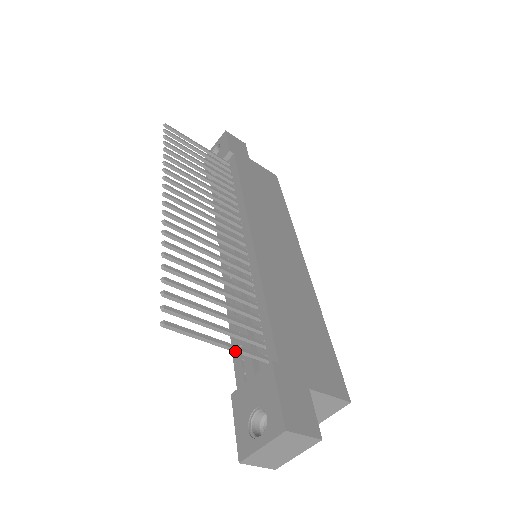
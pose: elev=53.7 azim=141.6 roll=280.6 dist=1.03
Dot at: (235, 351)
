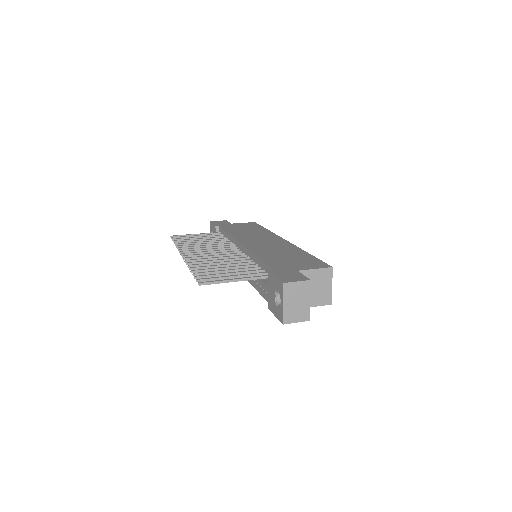
Dot at: occluded
